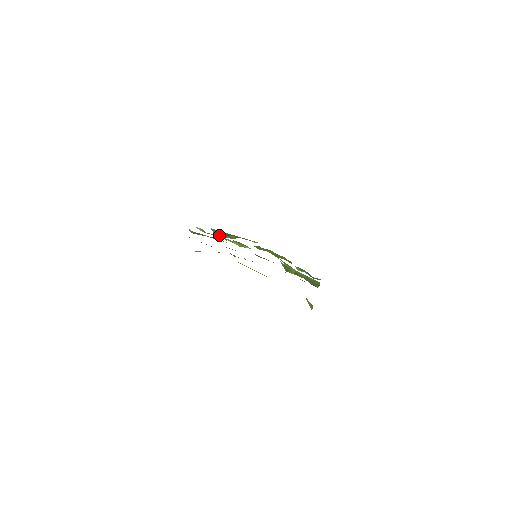
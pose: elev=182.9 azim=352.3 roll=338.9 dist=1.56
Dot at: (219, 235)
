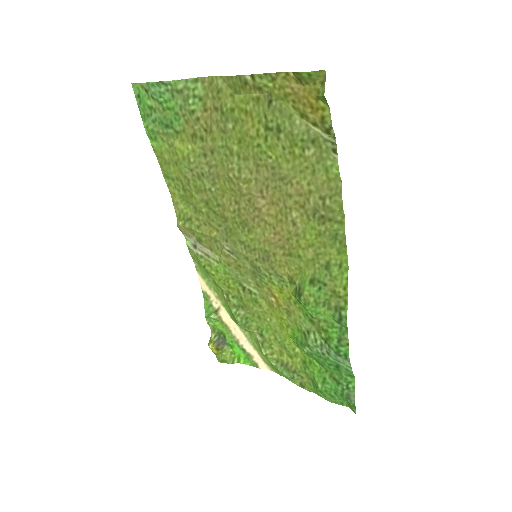
Dot at: (212, 338)
